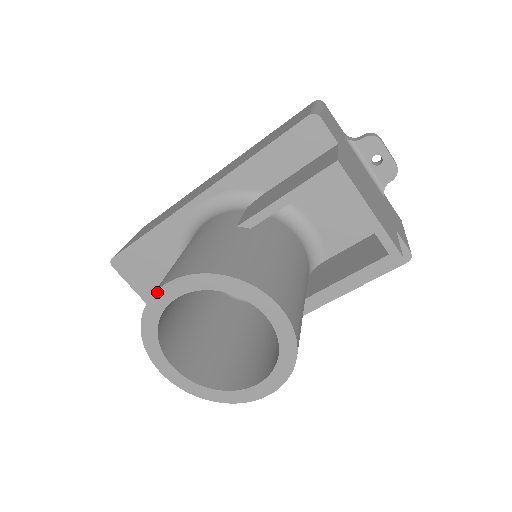
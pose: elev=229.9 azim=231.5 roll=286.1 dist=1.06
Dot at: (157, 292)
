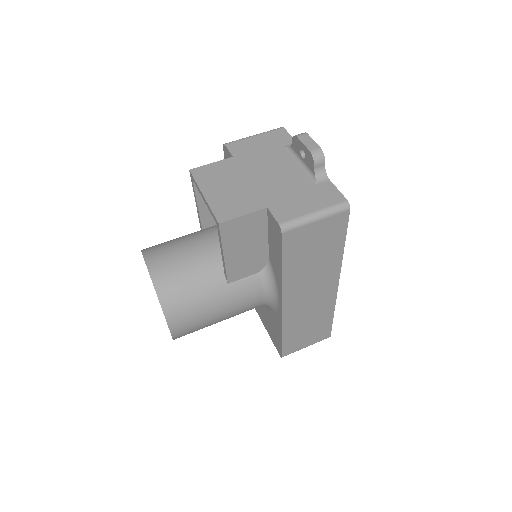
Dot at: occluded
